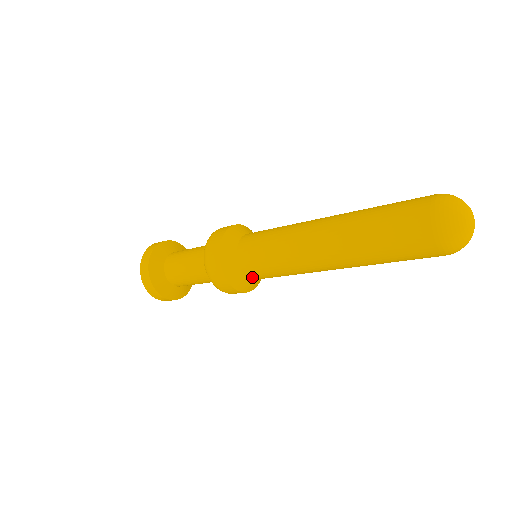
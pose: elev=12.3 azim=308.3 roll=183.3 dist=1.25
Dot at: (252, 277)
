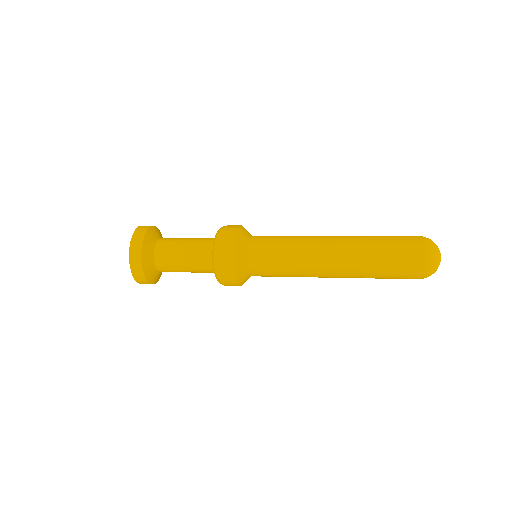
Dot at: occluded
